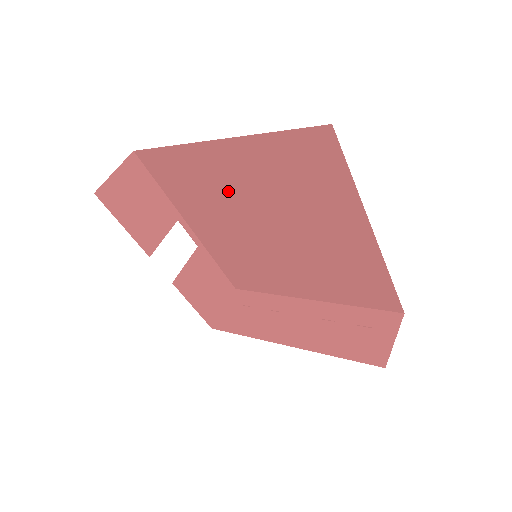
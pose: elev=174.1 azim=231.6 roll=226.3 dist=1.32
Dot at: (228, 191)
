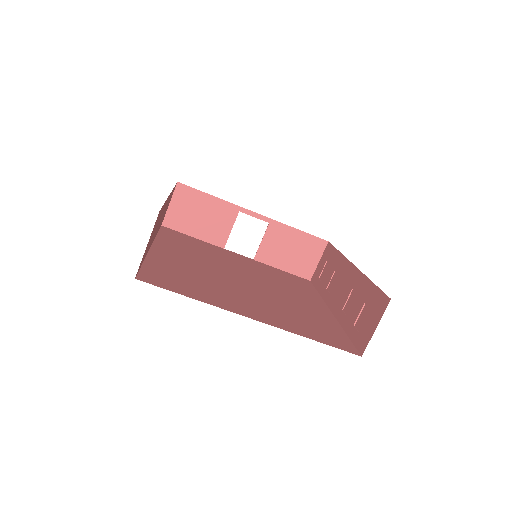
Dot at: occluded
